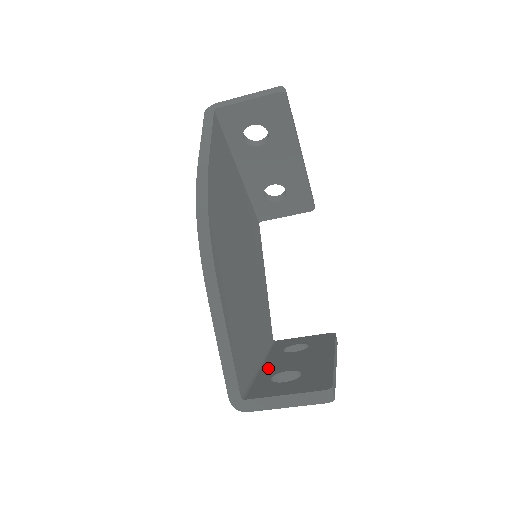
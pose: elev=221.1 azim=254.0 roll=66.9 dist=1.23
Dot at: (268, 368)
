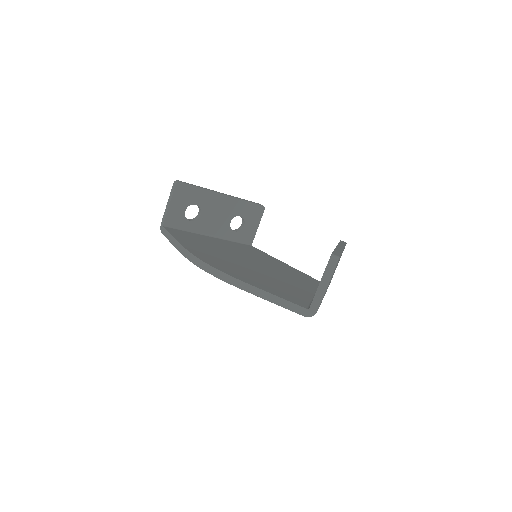
Dot at: occluded
